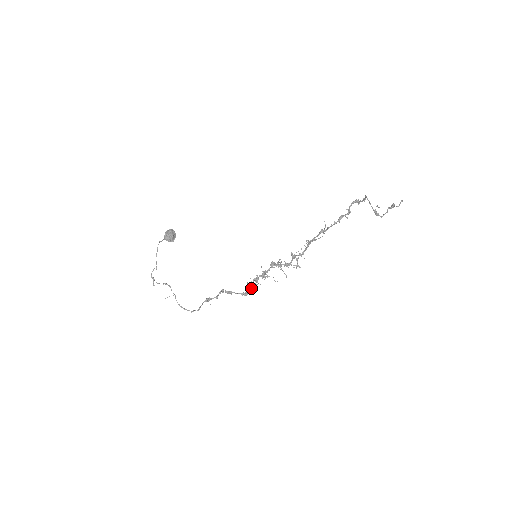
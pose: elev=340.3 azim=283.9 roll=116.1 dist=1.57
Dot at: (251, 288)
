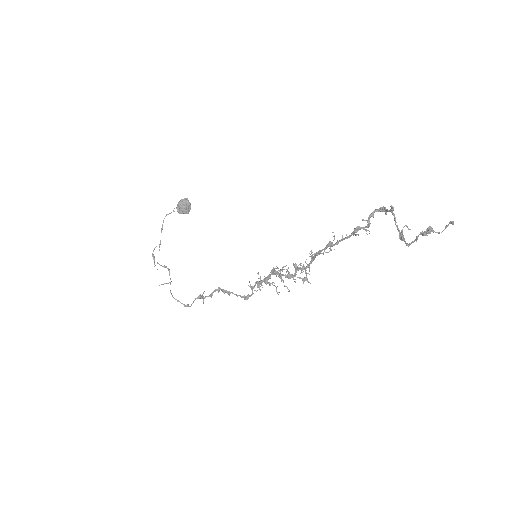
Dot at: occluded
